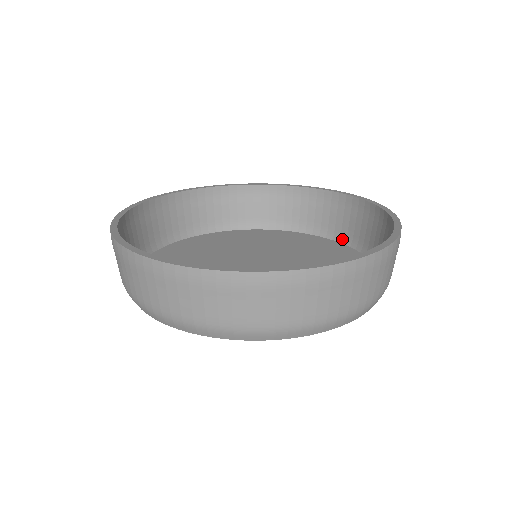
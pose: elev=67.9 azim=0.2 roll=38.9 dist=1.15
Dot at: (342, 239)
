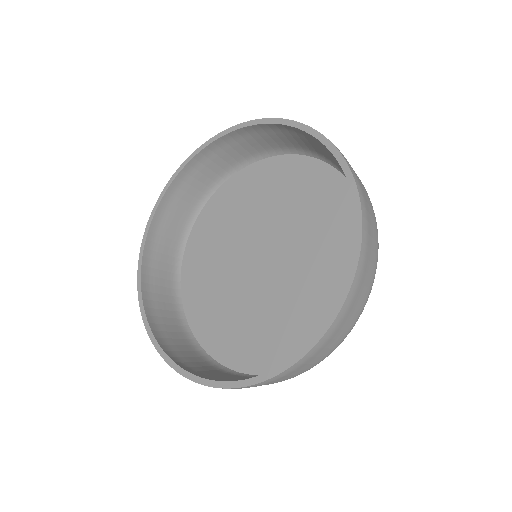
Dot at: (321, 158)
